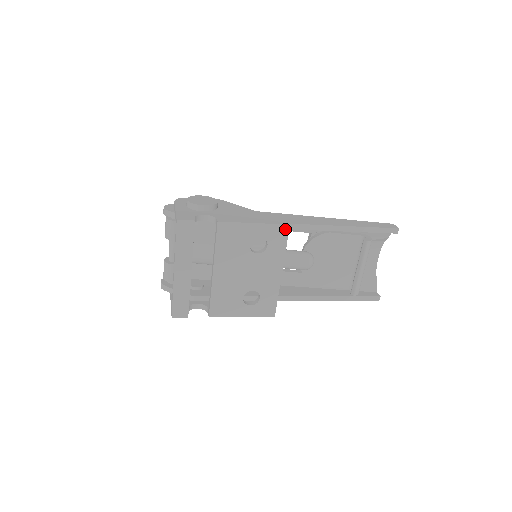
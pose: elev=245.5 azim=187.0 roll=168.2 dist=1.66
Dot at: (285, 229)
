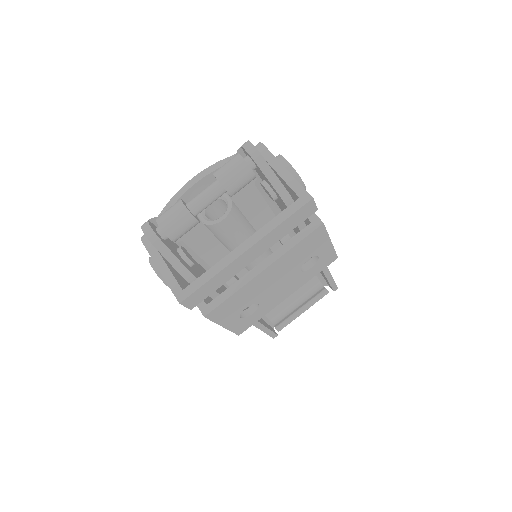
Dot at: (333, 260)
